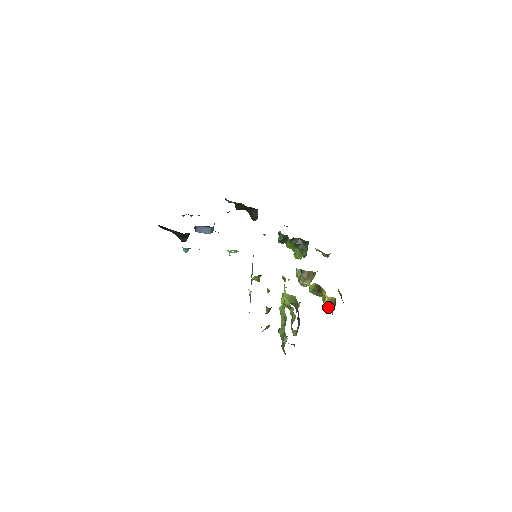
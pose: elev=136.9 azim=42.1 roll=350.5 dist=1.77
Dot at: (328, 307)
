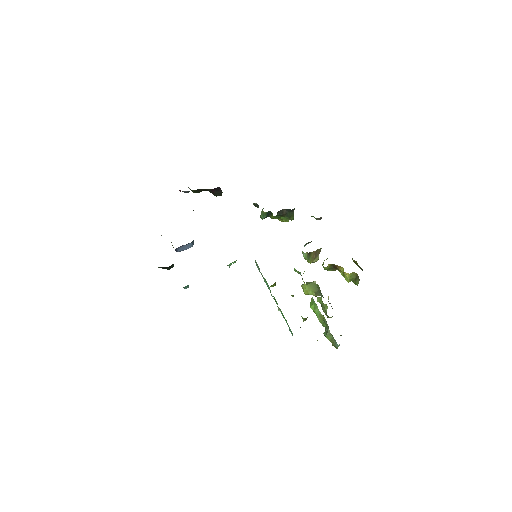
Dot at: (350, 280)
